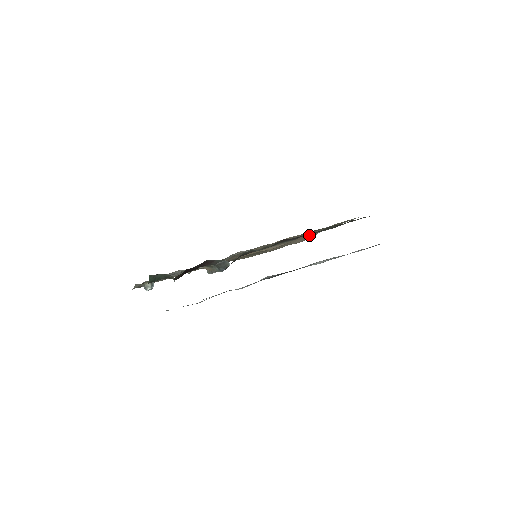
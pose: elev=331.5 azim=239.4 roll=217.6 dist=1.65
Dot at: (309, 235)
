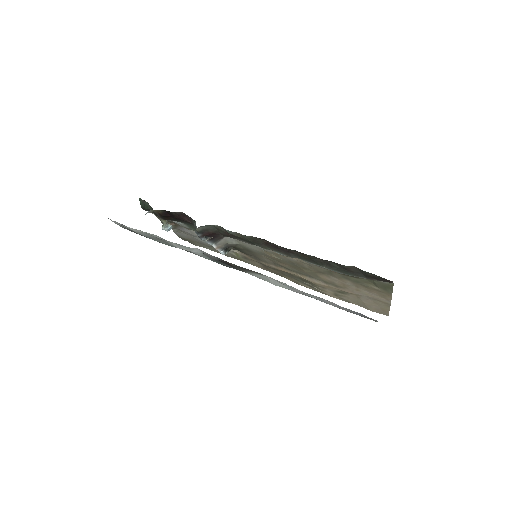
Dot at: (360, 292)
